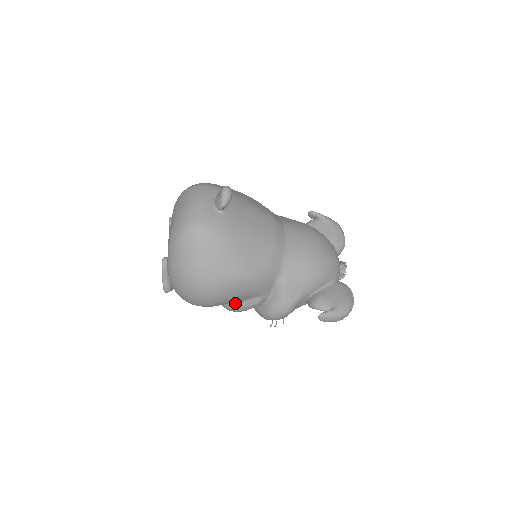
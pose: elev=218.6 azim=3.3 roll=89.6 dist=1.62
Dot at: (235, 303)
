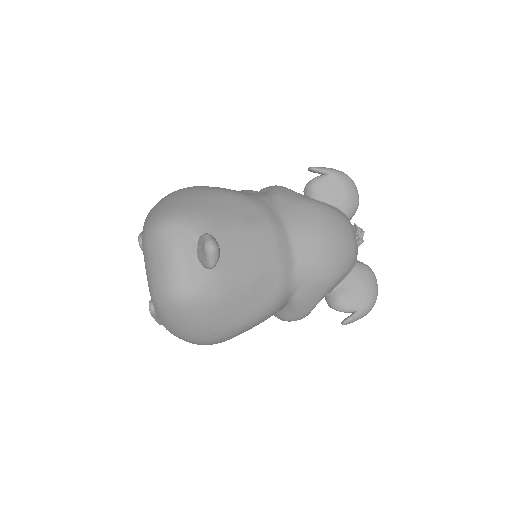
Dot at: occluded
